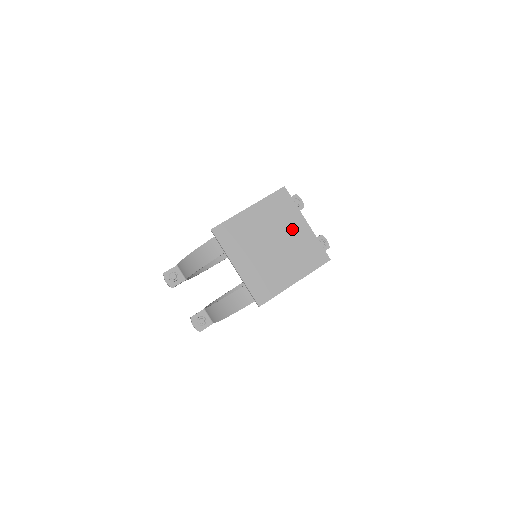
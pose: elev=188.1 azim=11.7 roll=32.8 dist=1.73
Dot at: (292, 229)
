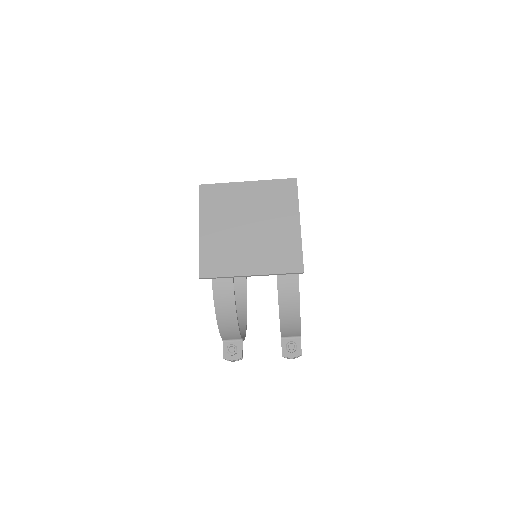
Dot at: (245, 199)
